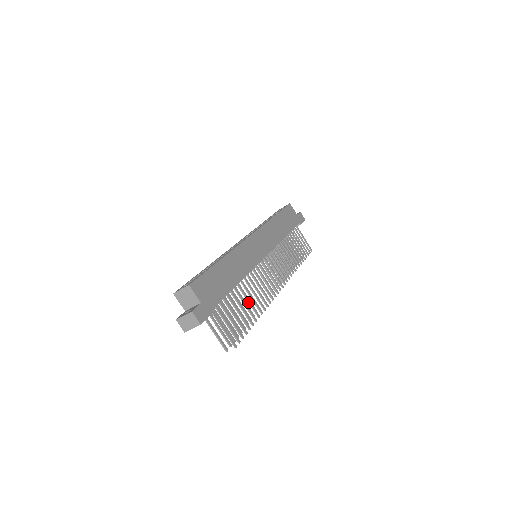
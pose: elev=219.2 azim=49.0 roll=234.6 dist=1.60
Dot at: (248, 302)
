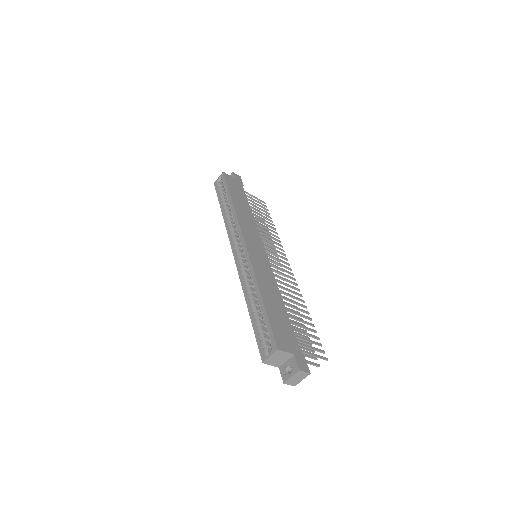
Dot at: occluded
